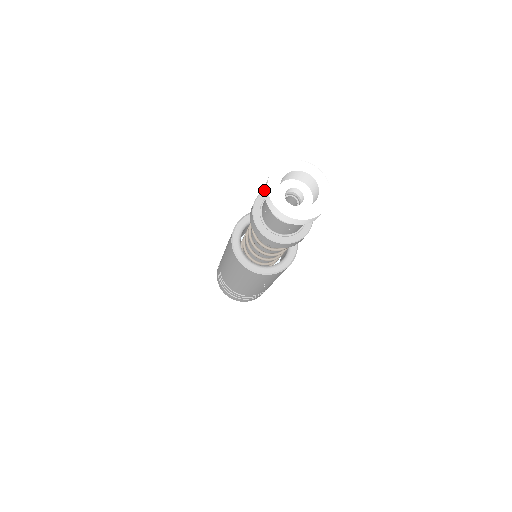
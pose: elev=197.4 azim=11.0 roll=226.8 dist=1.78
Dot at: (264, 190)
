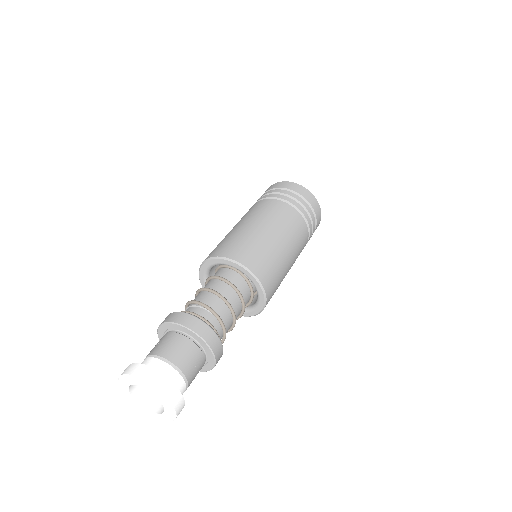
Dot at: (132, 363)
